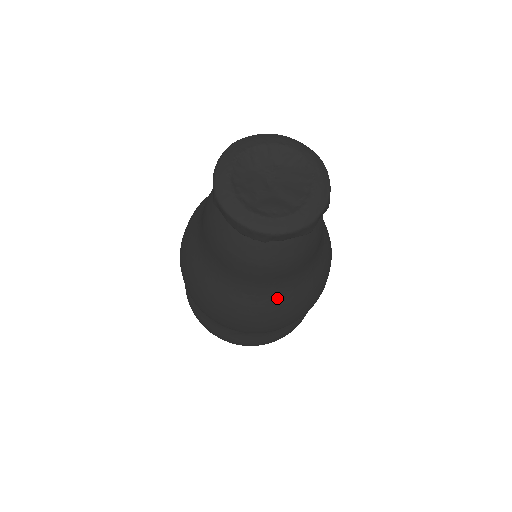
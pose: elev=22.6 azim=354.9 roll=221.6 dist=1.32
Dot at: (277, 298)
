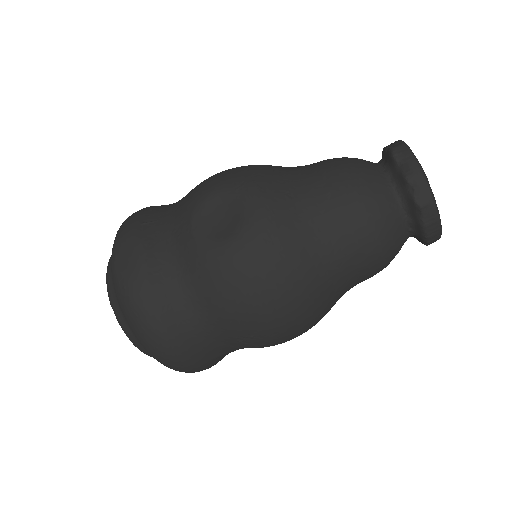
Dot at: occluded
